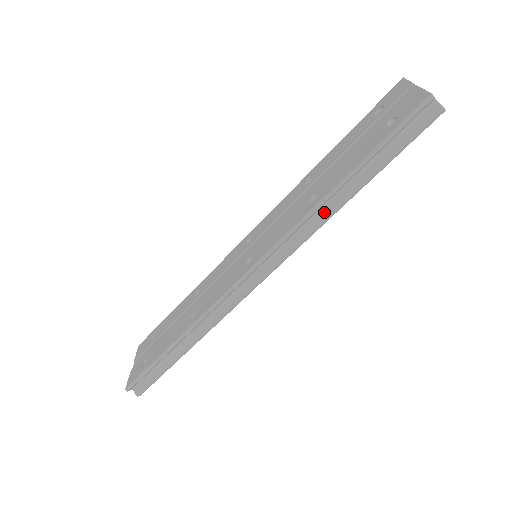
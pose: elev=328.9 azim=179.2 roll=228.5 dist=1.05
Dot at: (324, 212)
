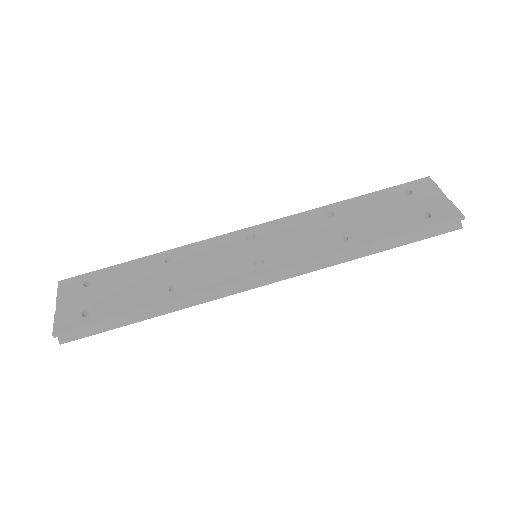
Dot at: (347, 256)
